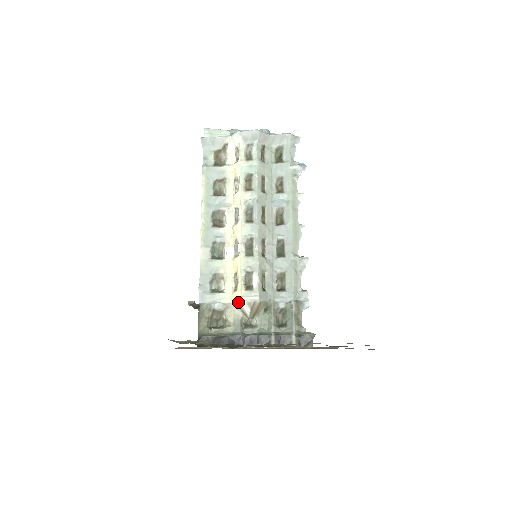
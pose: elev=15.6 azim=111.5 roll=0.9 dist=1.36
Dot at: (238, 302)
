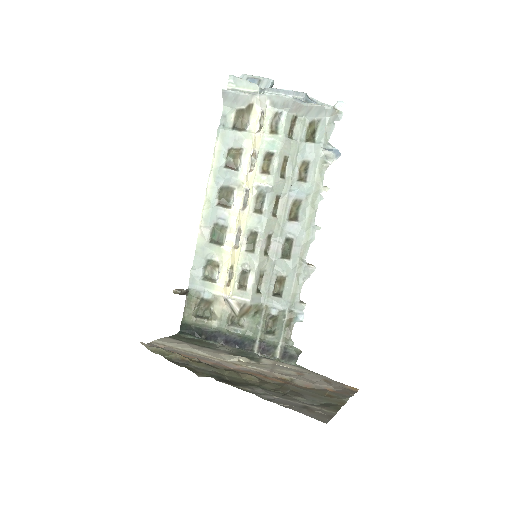
Dot at: (228, 299)
